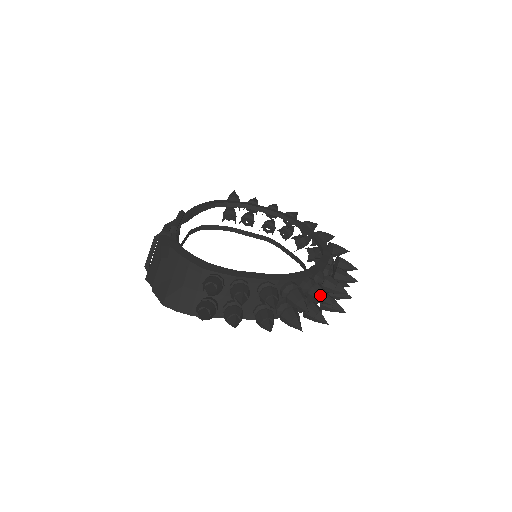
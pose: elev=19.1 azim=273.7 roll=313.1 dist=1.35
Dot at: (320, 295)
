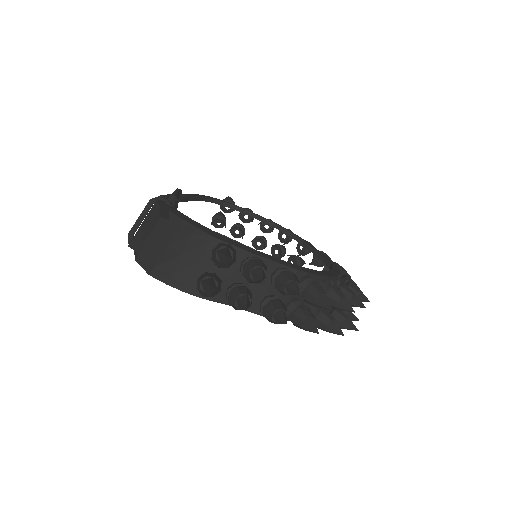
Dot at: (340, 298)
